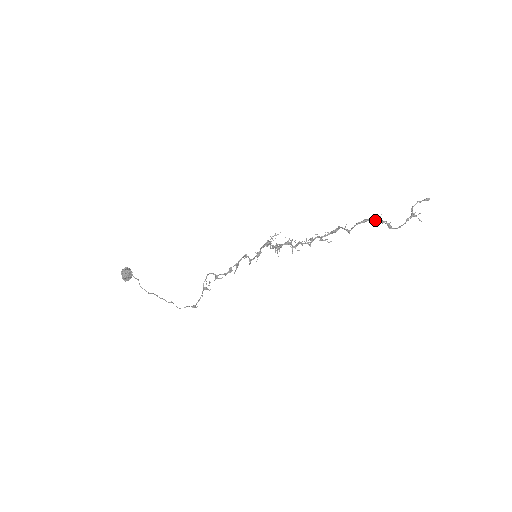
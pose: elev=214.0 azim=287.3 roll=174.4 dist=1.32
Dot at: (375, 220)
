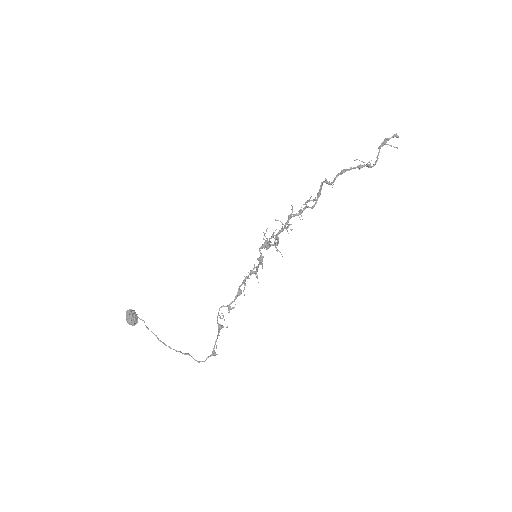
Dot at: (353, 167)
